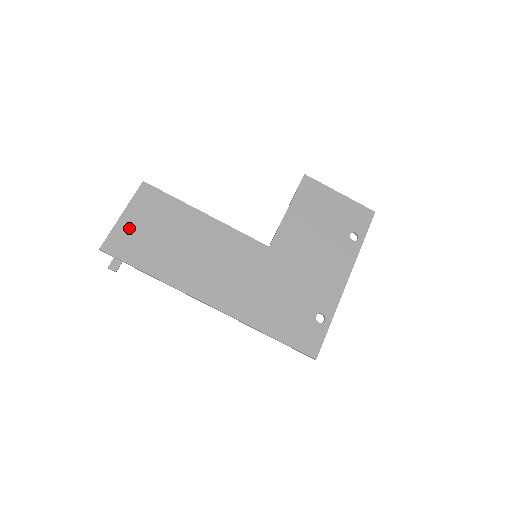
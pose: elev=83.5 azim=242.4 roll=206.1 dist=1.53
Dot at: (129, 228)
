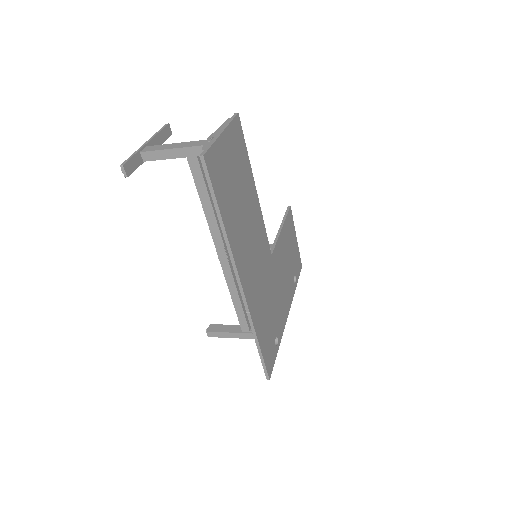
Dot at: (223, 154)
